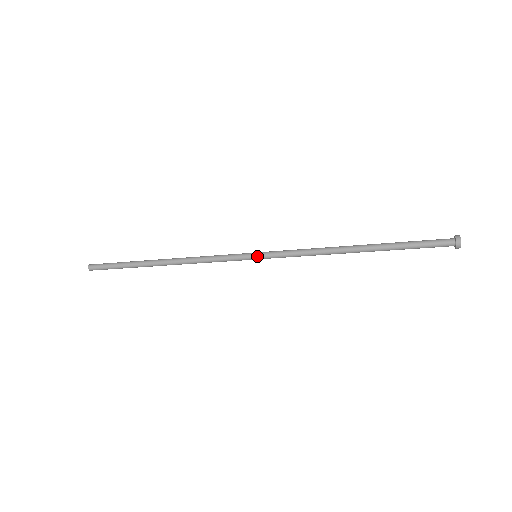
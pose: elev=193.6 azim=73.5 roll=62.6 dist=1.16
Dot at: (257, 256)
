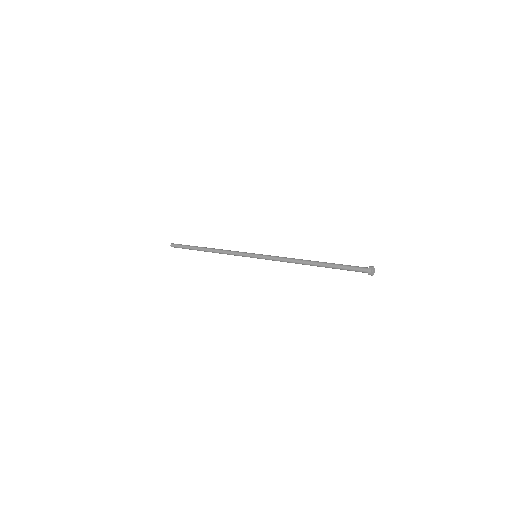
Dot at: occluded
